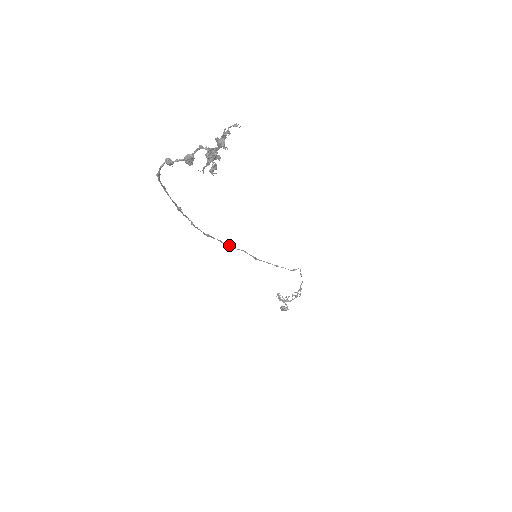
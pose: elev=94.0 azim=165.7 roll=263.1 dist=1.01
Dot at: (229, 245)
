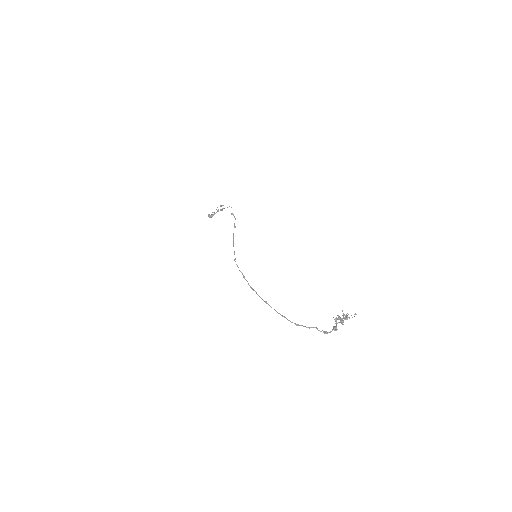
Dot at: (235, 259)
